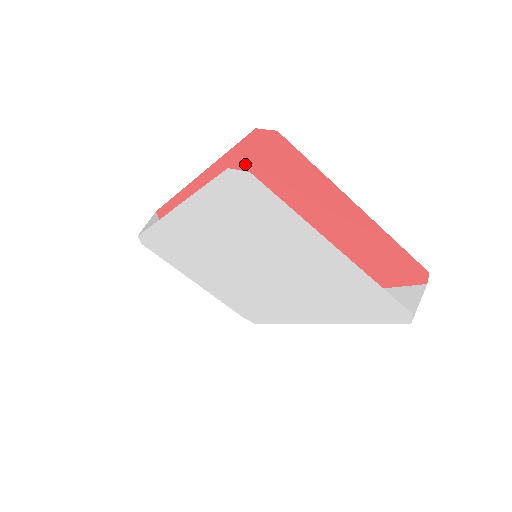
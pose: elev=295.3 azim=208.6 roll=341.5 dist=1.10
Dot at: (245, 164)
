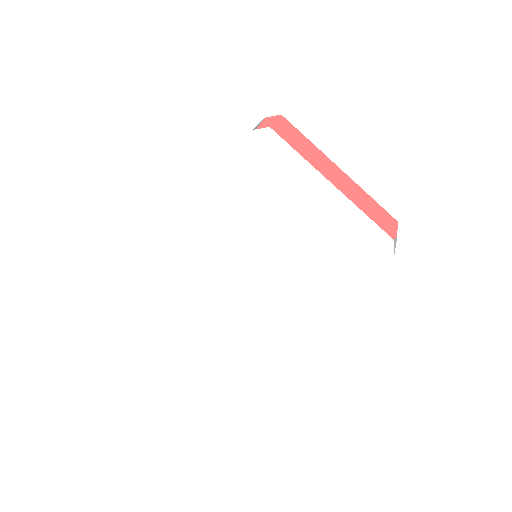
Dot at: occluded
